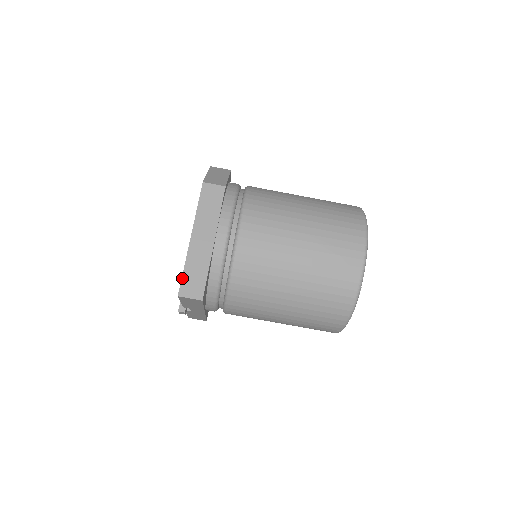
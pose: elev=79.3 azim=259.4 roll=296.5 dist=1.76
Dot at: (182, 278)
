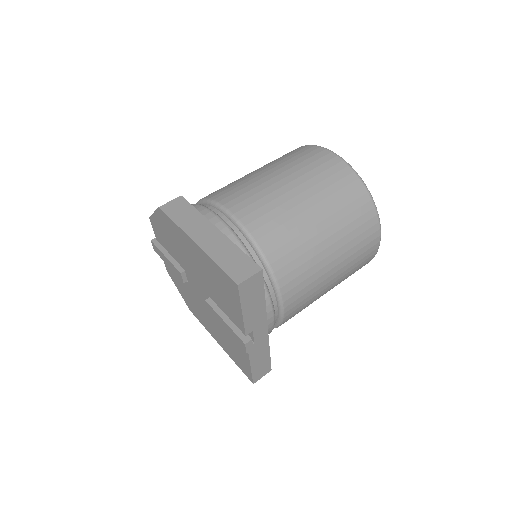
Dot at: (224, 271)
